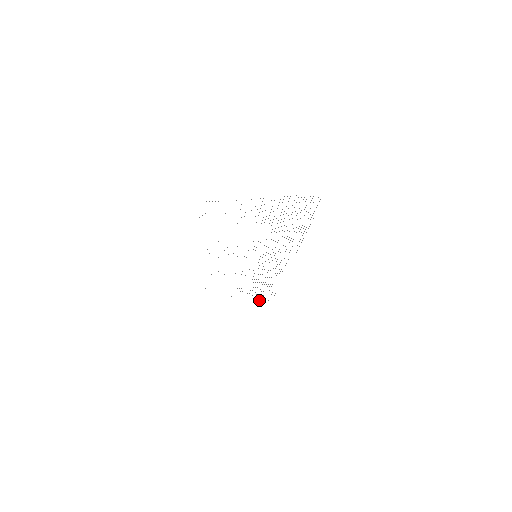
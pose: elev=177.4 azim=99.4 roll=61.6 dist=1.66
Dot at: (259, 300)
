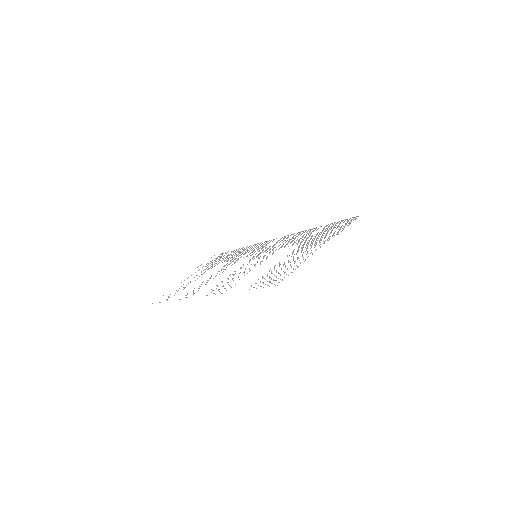
Dot at: occluded
